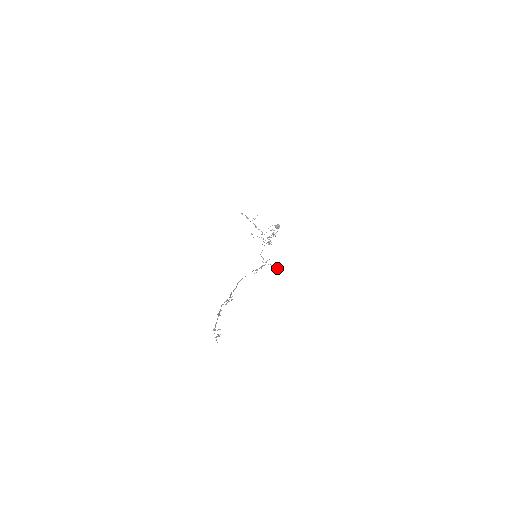
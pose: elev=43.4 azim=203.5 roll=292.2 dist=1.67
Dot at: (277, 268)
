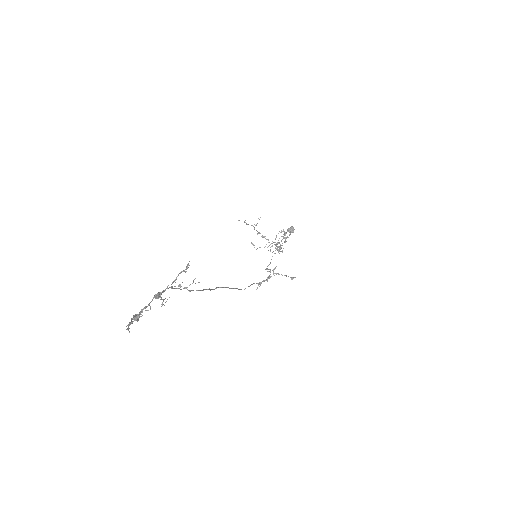
Dot at: (293, 278)
